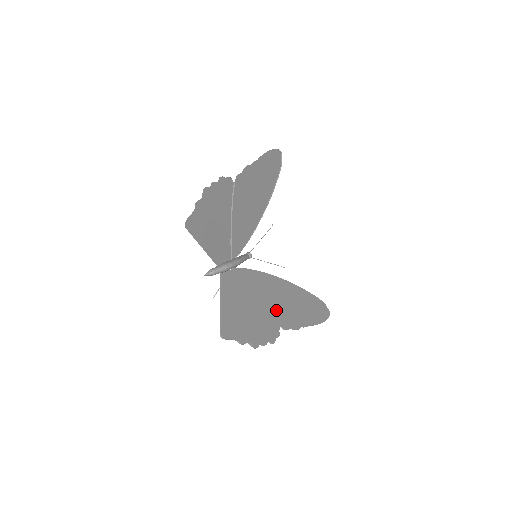
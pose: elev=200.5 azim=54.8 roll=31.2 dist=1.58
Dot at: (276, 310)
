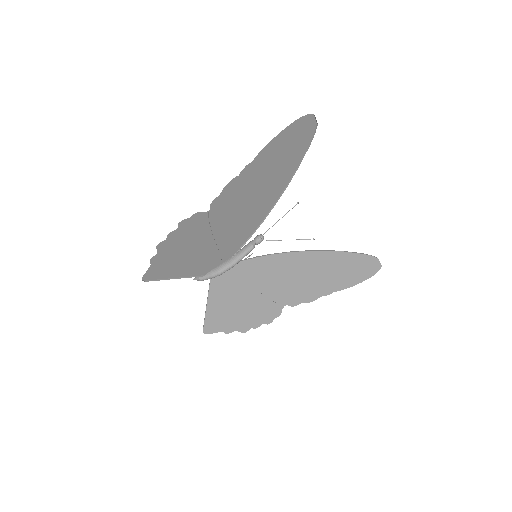
Dot at: (284, 291)
